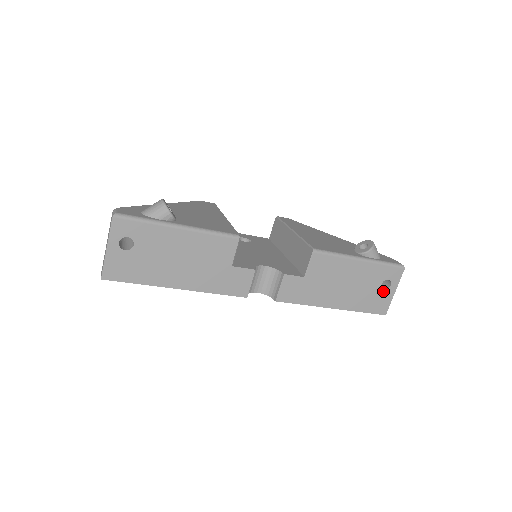
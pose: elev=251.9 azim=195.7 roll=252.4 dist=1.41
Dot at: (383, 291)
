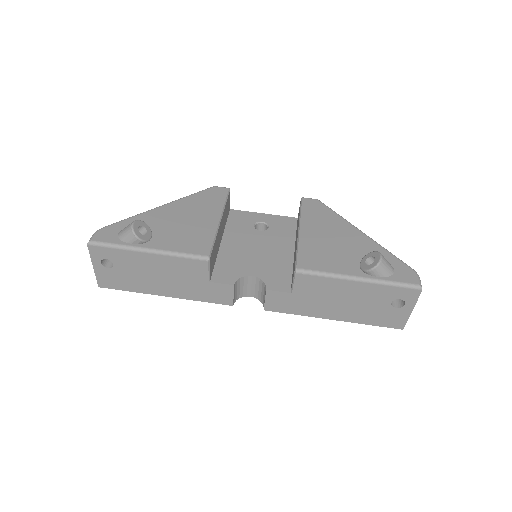
Dot at: (395, 309)
